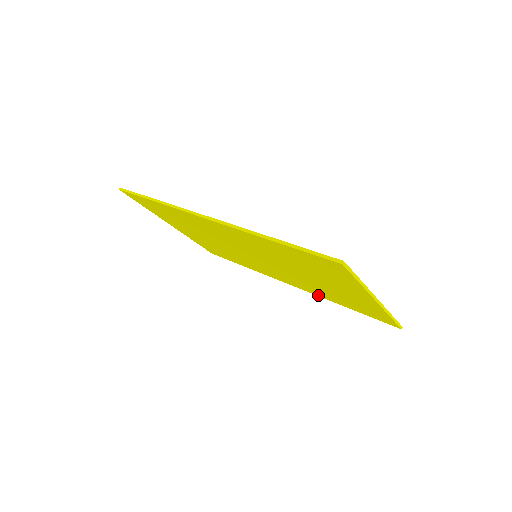
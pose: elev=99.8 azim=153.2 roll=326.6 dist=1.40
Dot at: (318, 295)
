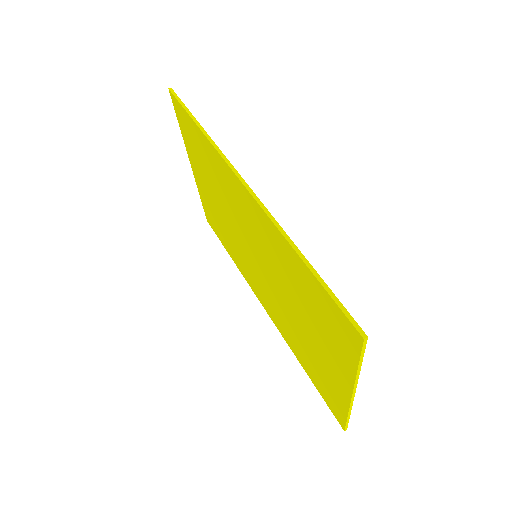
Dot at: (284, 336)
